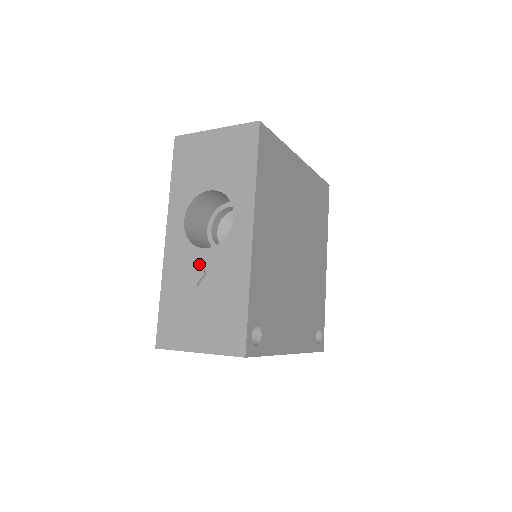
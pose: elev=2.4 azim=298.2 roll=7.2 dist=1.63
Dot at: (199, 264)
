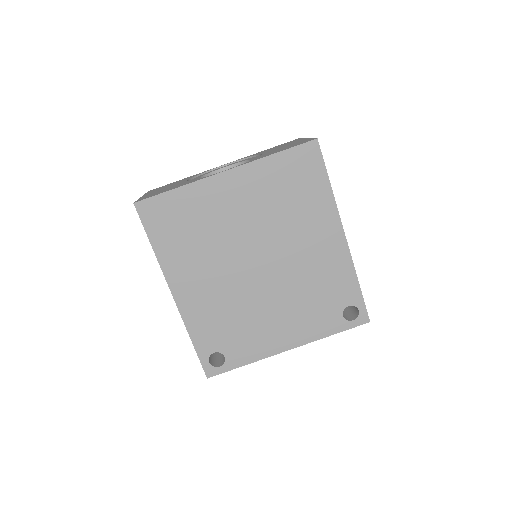
Dot at: occluded
